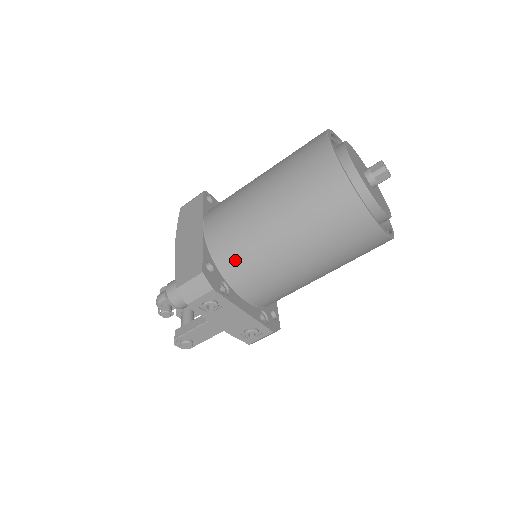
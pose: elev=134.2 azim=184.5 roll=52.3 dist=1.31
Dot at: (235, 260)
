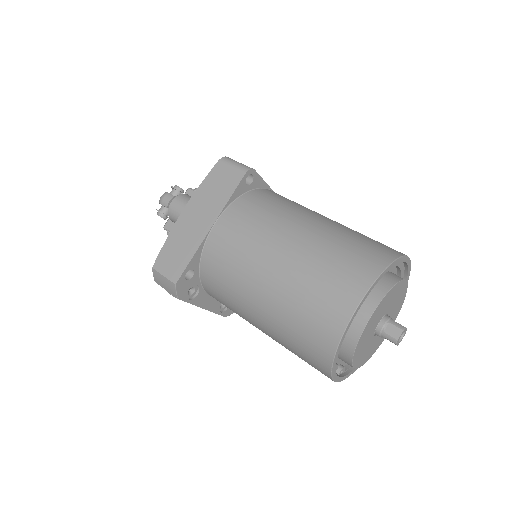
Dot at: (215, 285)
